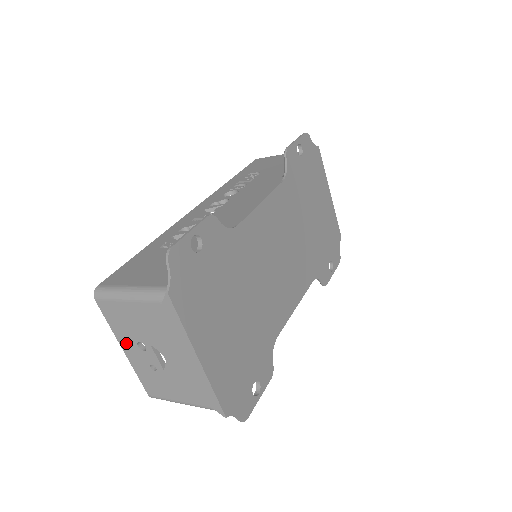
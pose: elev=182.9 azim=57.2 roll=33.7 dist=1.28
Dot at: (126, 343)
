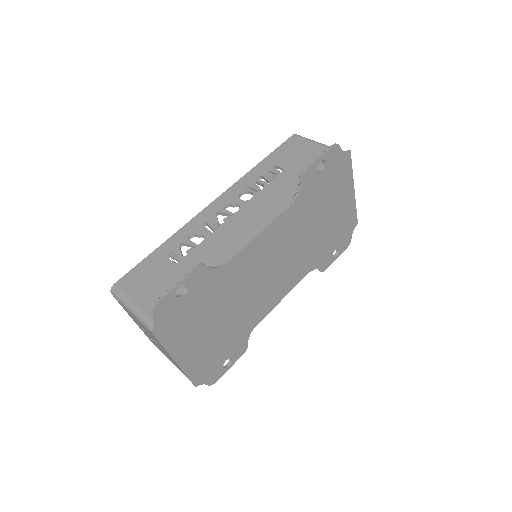
Dot at: (134, 320)
